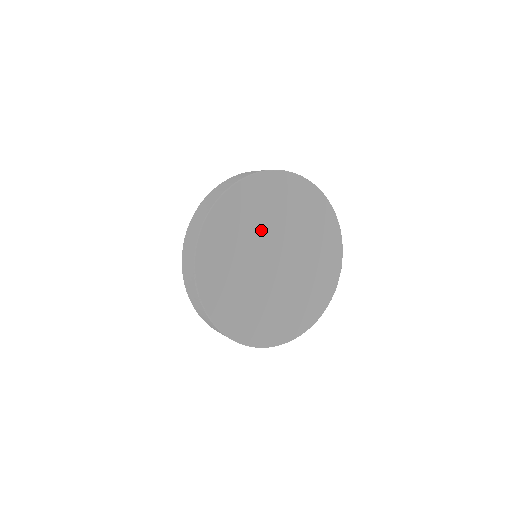
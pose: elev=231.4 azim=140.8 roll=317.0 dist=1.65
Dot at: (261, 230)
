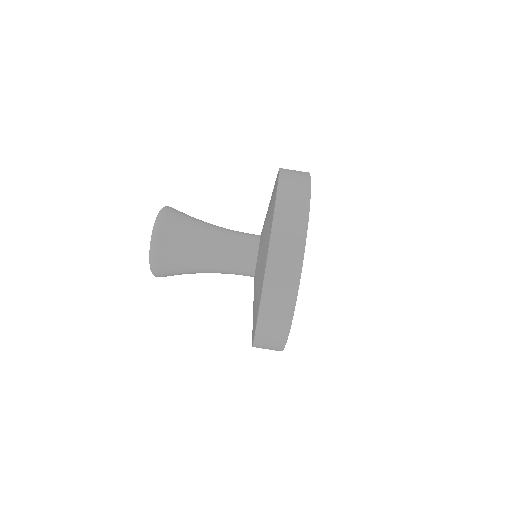
Dot at: occluded
